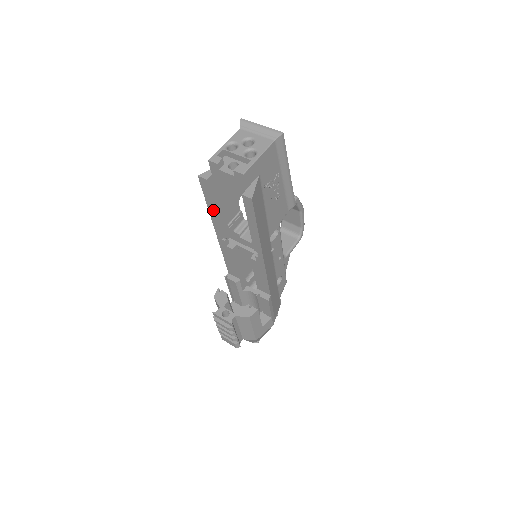
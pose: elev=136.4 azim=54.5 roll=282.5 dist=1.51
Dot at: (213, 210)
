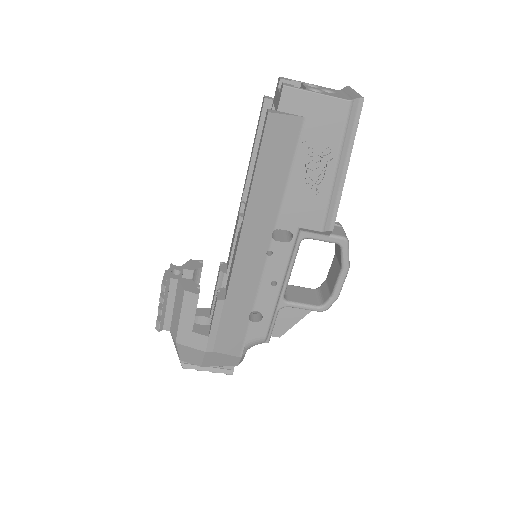
Dot at: (253, 150)
